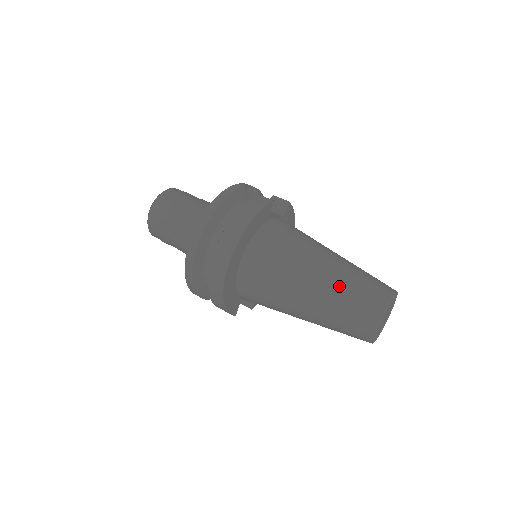
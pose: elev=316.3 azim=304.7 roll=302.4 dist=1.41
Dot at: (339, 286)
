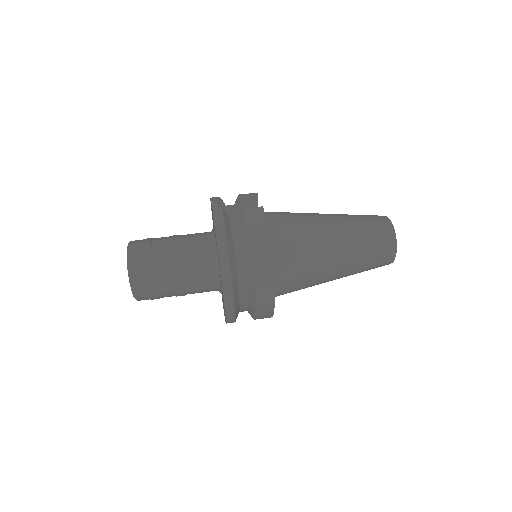
Dot at: (358, 243)
